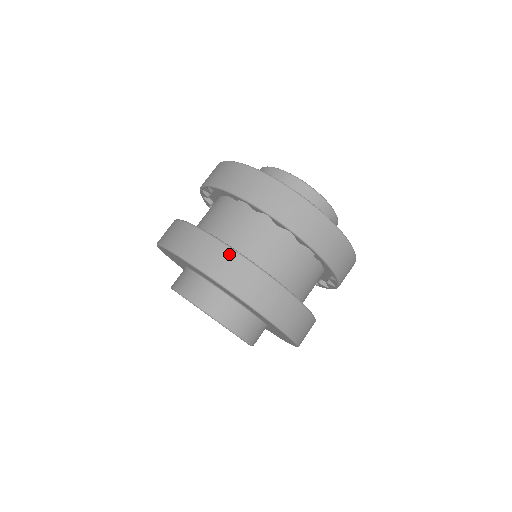
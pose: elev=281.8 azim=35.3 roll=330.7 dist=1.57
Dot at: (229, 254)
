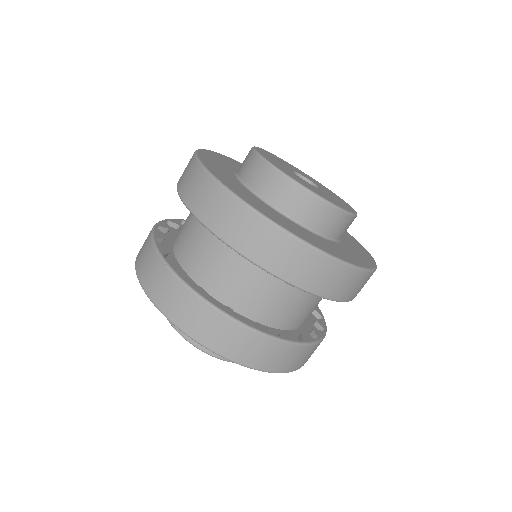
Dot at: (294, 350)
